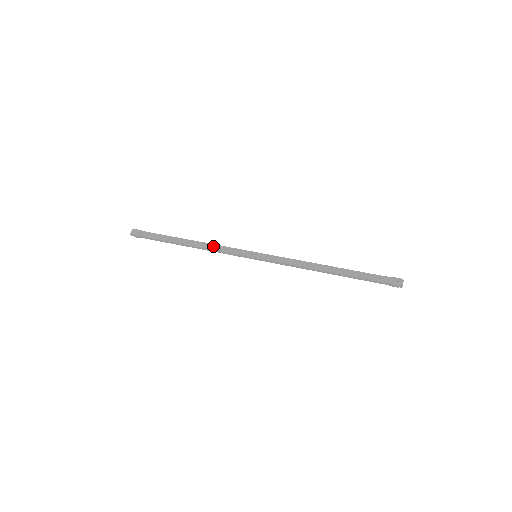
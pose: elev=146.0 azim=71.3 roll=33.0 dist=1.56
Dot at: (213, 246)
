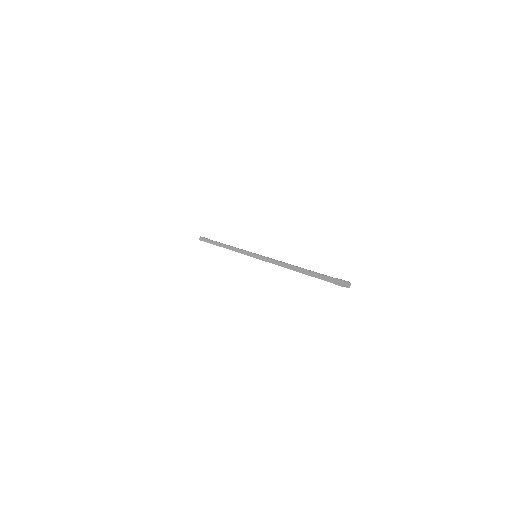
Dot at: occluded
